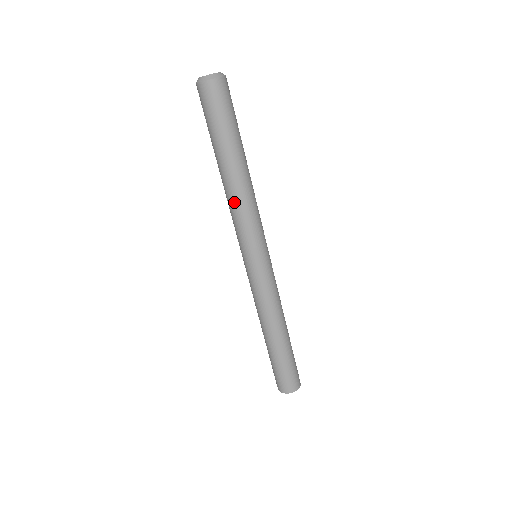
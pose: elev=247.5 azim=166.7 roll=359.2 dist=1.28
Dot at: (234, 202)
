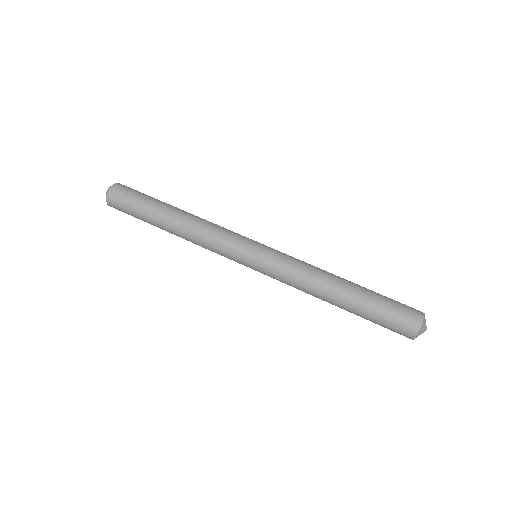
Dot at: (196, 233)
